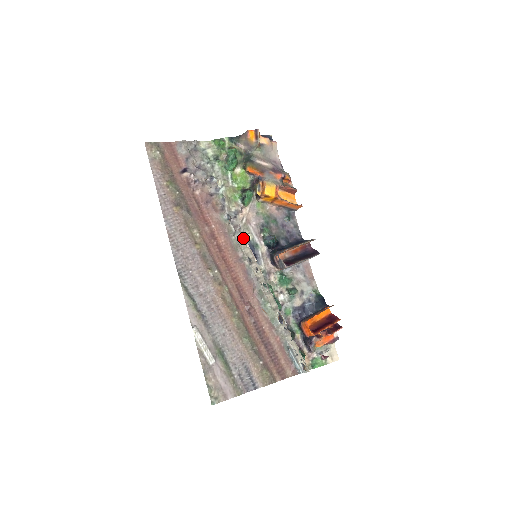
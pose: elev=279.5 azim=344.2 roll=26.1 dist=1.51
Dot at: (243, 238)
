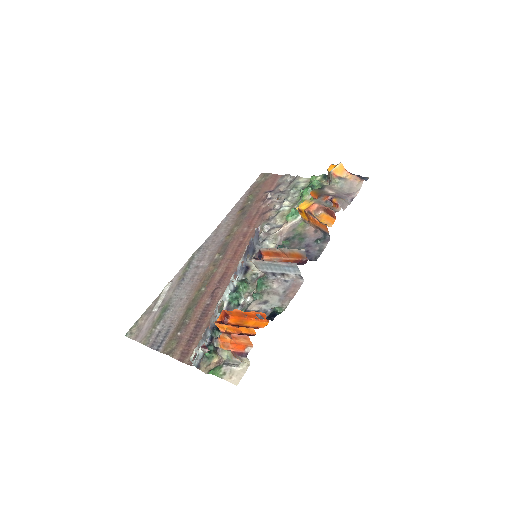
Dot at: (266, 244)
